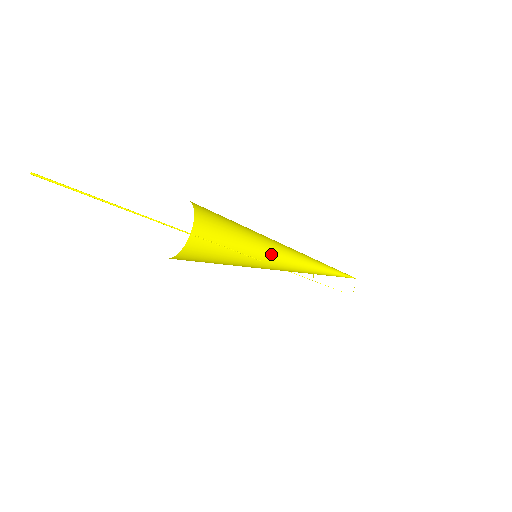
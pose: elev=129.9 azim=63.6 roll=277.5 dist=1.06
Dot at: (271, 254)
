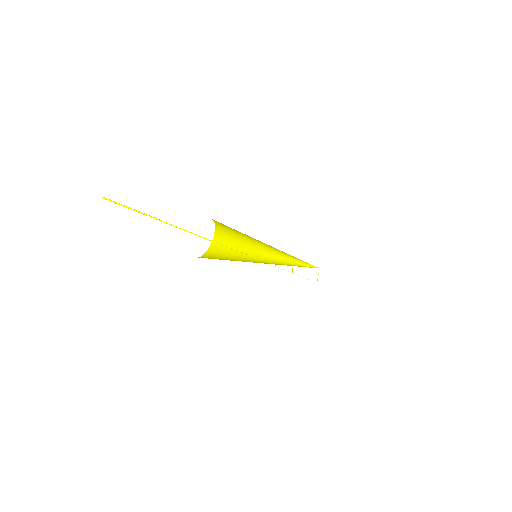
Dot at: (266, 256)
